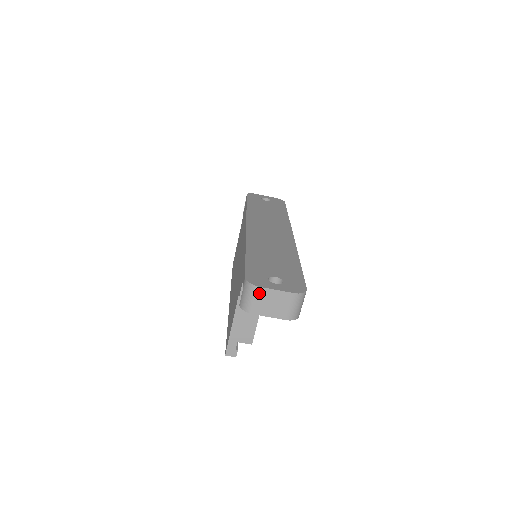
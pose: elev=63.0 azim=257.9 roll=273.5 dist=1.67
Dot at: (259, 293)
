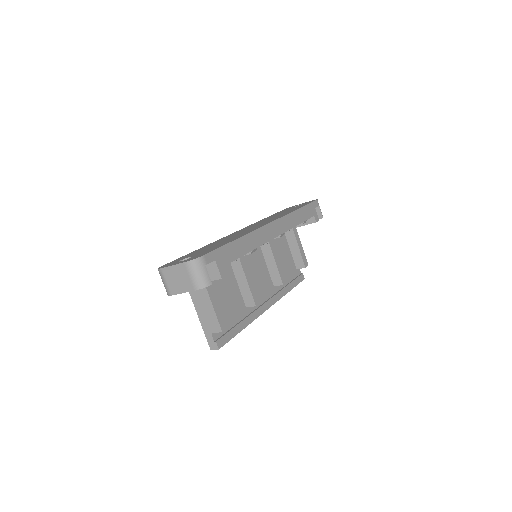
Dot at: (164, 274)
